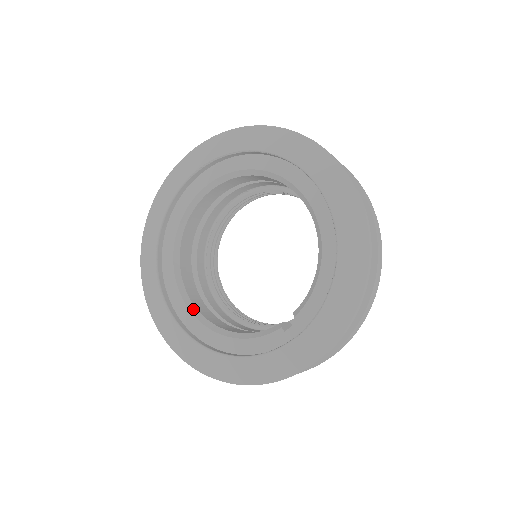
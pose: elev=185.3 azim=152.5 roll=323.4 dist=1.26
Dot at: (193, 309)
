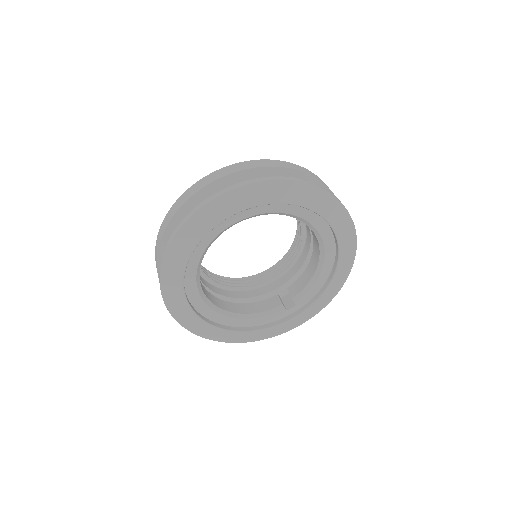
Dot at: (213, 307)
